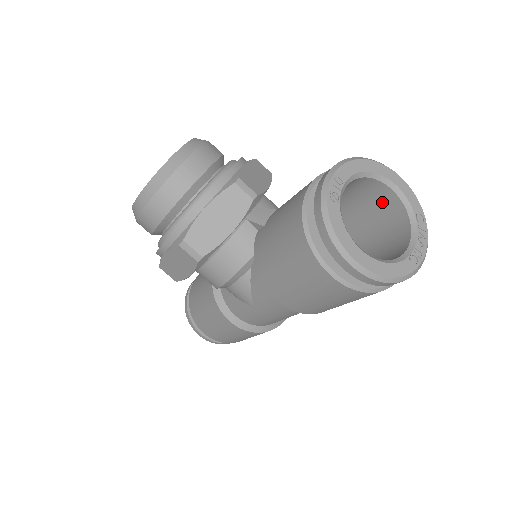
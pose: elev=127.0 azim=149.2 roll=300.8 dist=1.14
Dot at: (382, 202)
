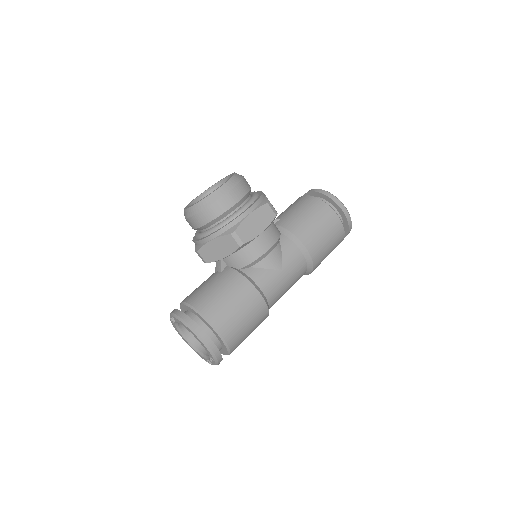
Dot at: occluded
